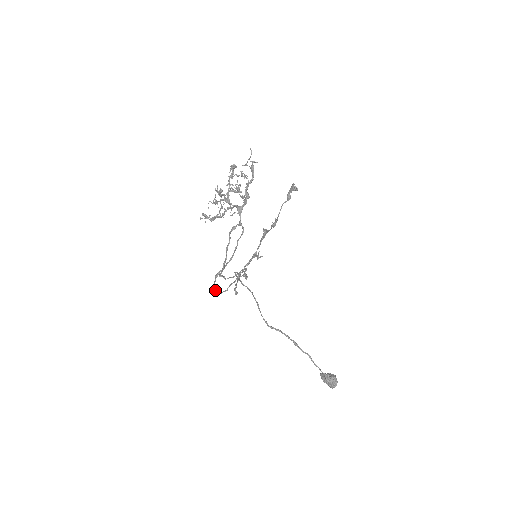
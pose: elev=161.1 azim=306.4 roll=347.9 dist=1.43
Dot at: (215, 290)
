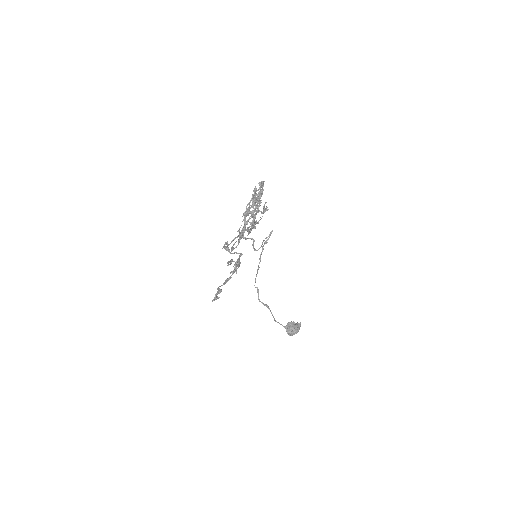
Dot at: occluded
